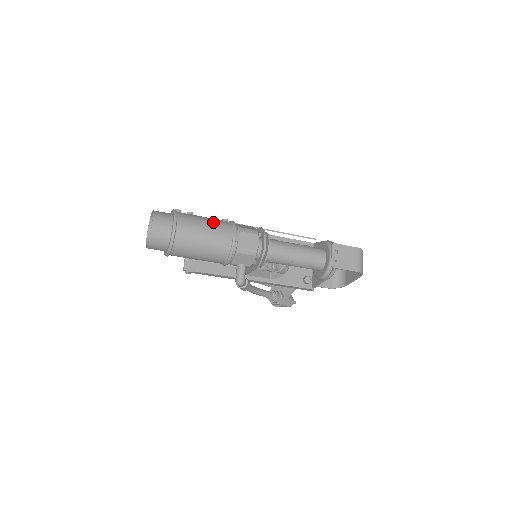
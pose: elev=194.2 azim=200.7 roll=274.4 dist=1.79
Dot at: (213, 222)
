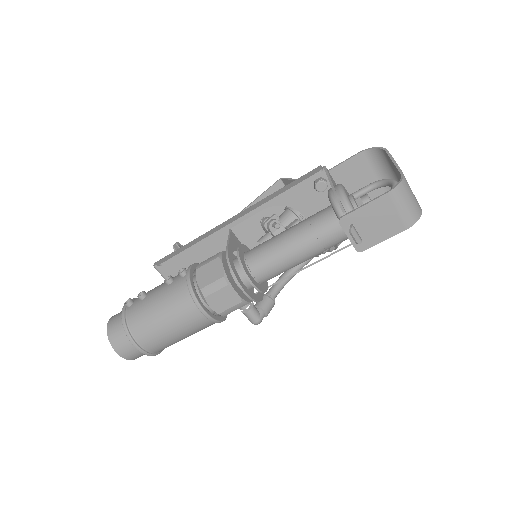
Dot at: (168, 308)
